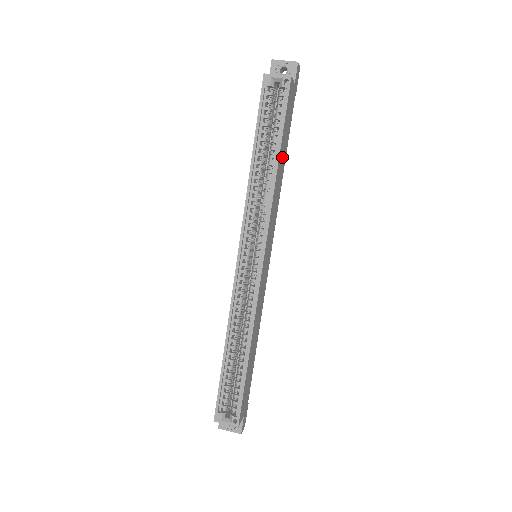
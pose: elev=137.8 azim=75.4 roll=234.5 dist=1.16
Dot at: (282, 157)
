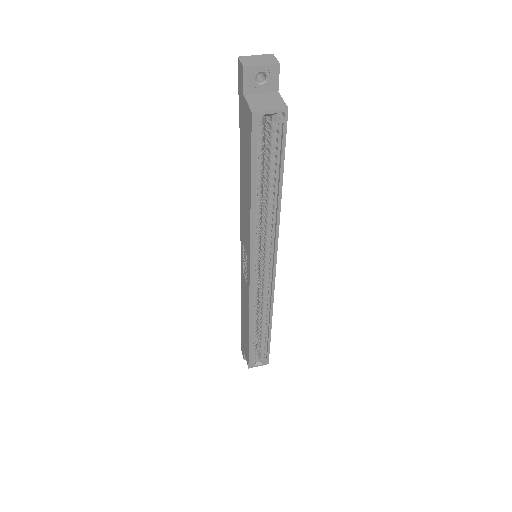
Dot at: occluded
